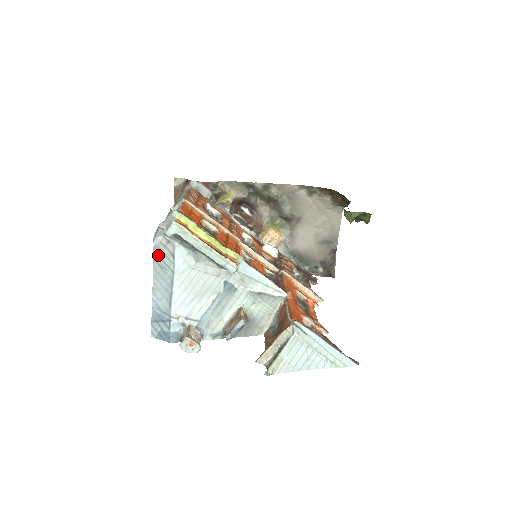
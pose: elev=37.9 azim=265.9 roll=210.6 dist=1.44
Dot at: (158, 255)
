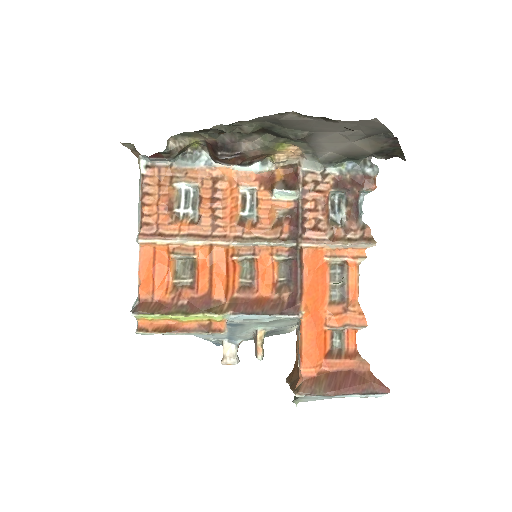
Dot at: occluded
